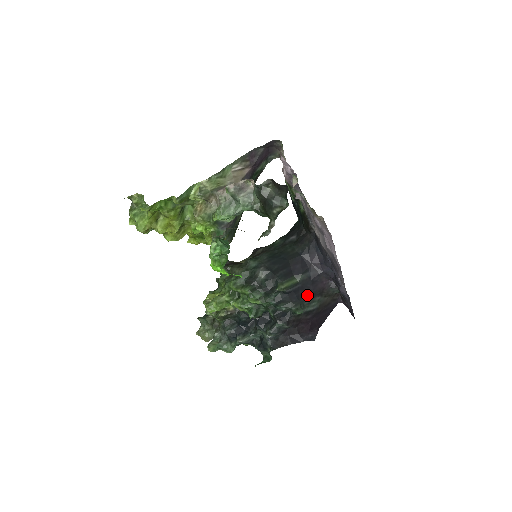
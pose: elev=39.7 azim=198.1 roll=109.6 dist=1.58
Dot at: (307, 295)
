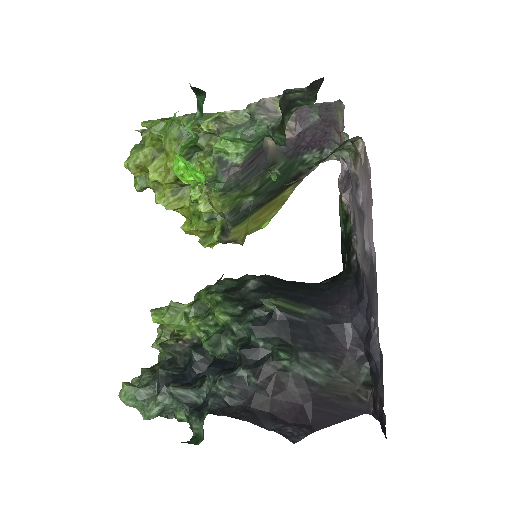
Dot at: (310, 344)
